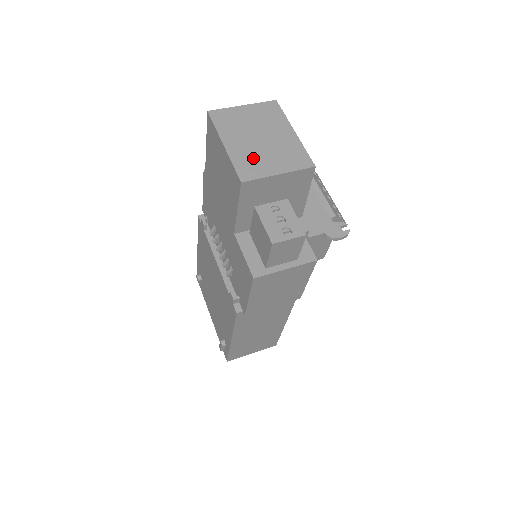
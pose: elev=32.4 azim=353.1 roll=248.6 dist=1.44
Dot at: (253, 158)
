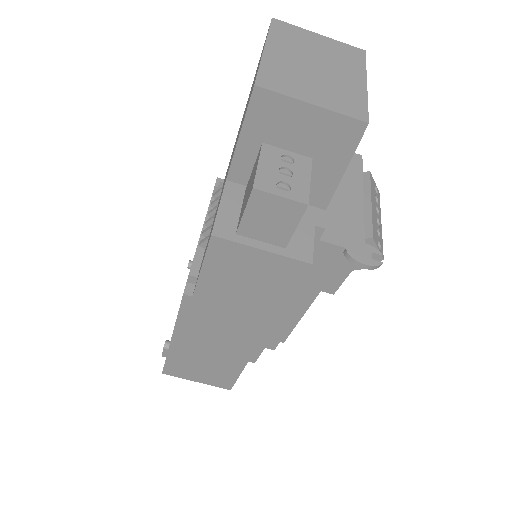
Dot at: (291, 75)
